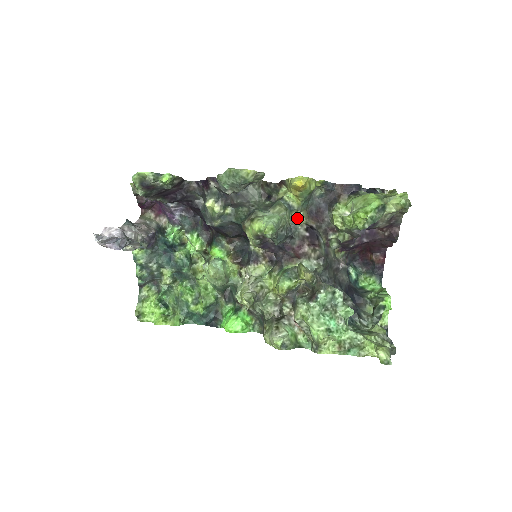
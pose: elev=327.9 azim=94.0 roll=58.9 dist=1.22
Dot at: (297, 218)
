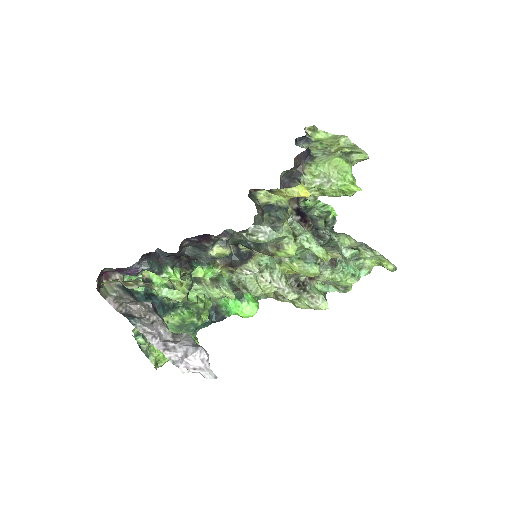
Dot at: occluded
